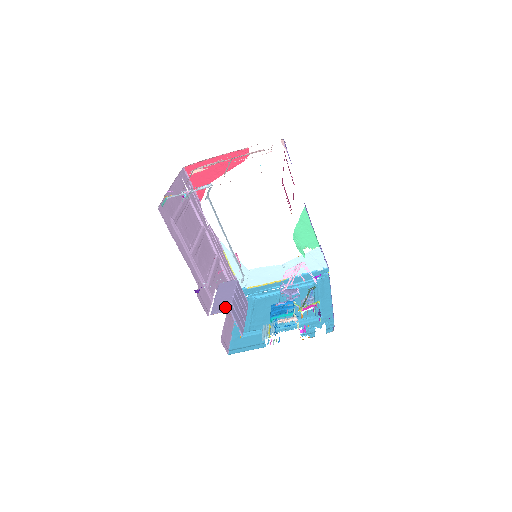
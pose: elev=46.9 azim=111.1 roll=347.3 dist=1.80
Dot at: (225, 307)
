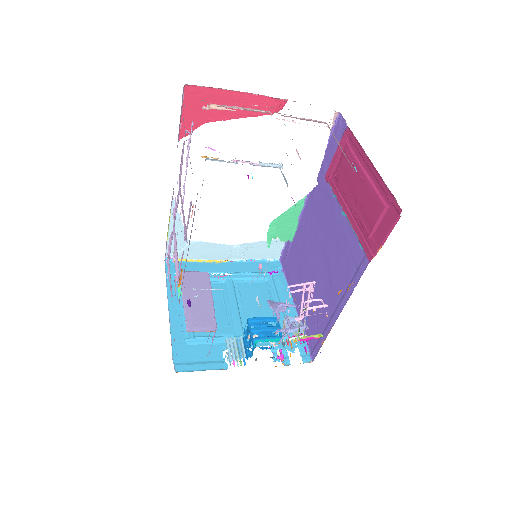
Dot at: (208, 322)
